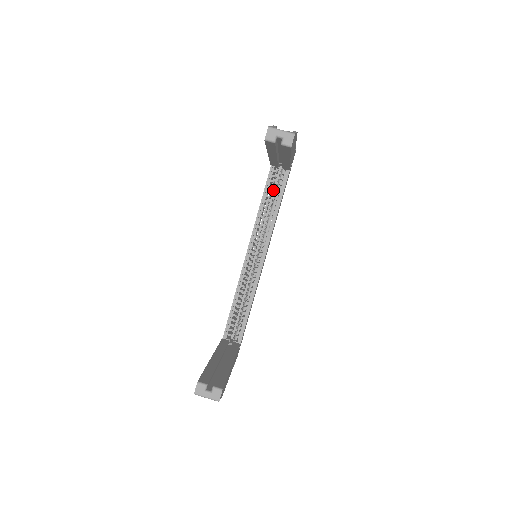
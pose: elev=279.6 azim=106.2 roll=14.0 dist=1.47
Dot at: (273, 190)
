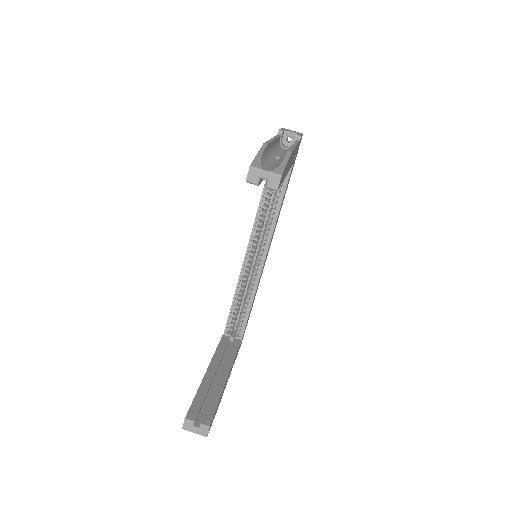
Dot at: occluded
